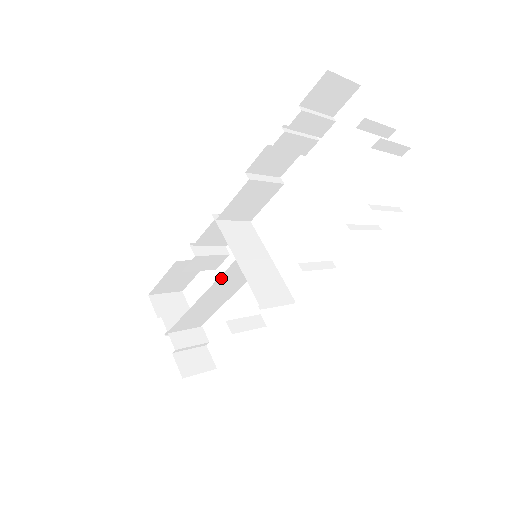
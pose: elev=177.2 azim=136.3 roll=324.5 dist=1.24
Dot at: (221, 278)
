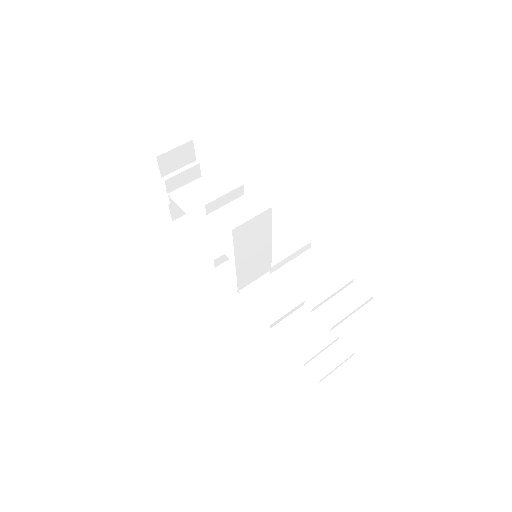
Dot at: (221, 245)
